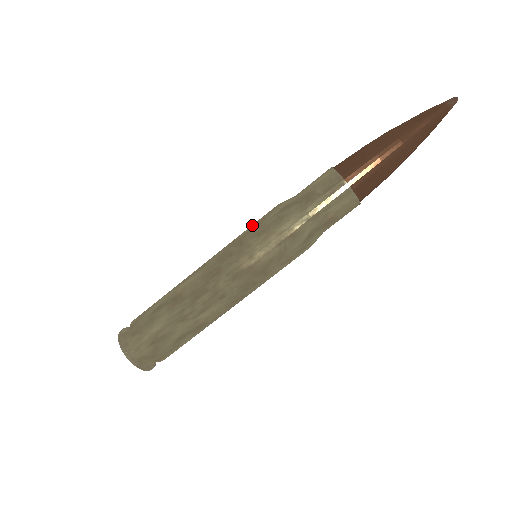
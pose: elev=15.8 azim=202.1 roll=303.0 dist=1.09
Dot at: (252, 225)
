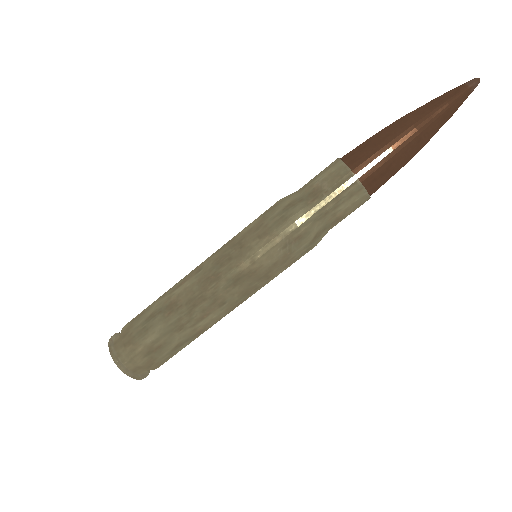
Dot at: (251, 224)
